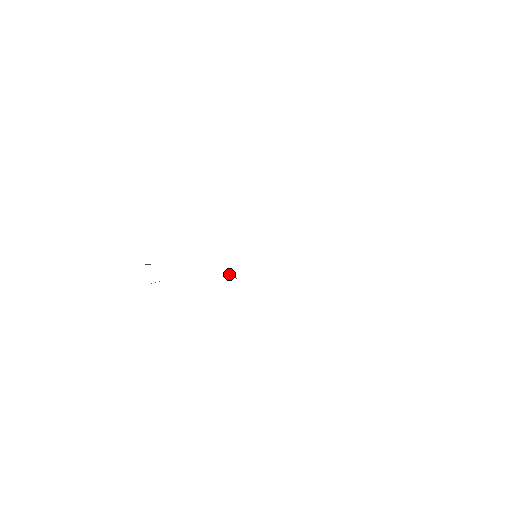
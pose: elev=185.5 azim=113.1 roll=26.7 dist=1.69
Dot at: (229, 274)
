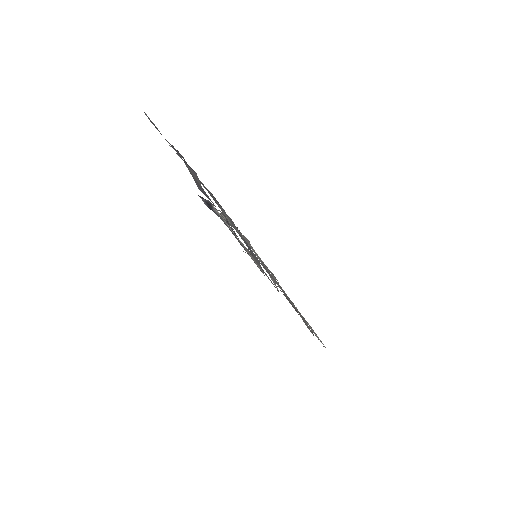
Dot at: occluded
